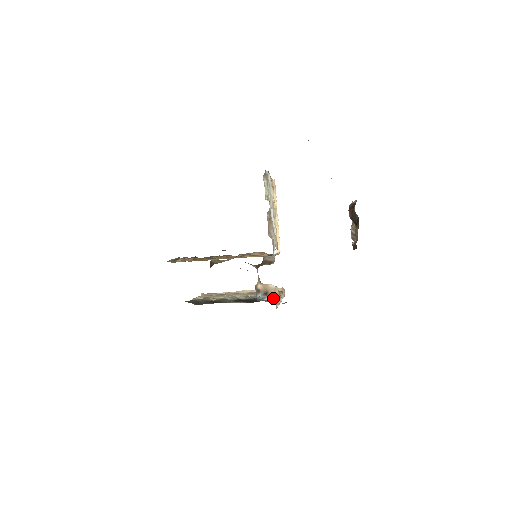
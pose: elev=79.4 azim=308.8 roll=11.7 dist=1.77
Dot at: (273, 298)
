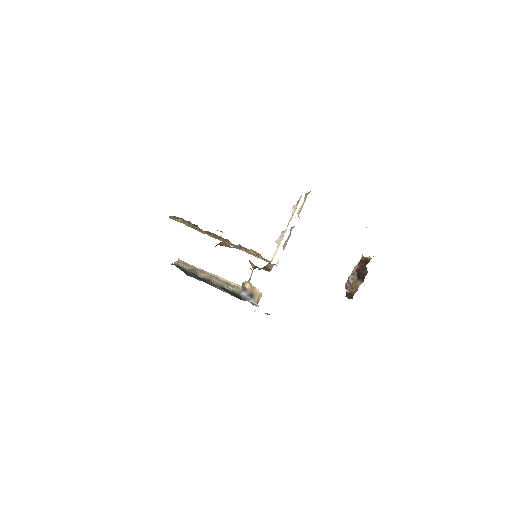
Dot at: (257, 303)
